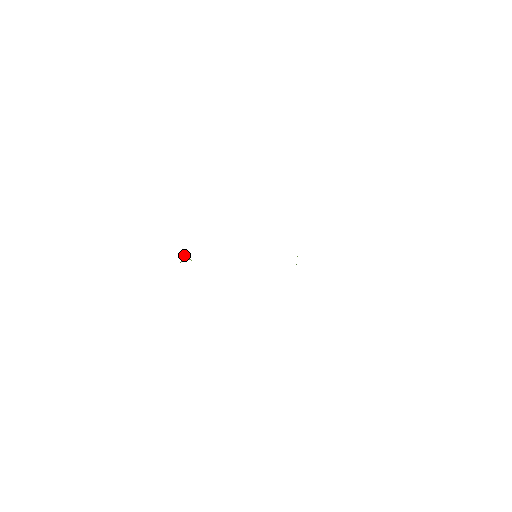
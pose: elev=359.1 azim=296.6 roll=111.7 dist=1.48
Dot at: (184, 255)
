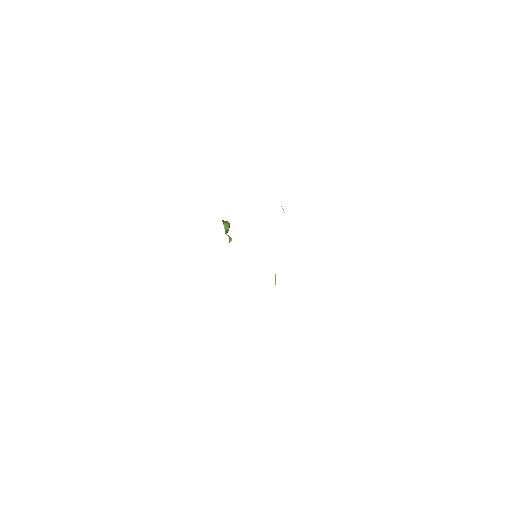
Dot at: (226, 228)
